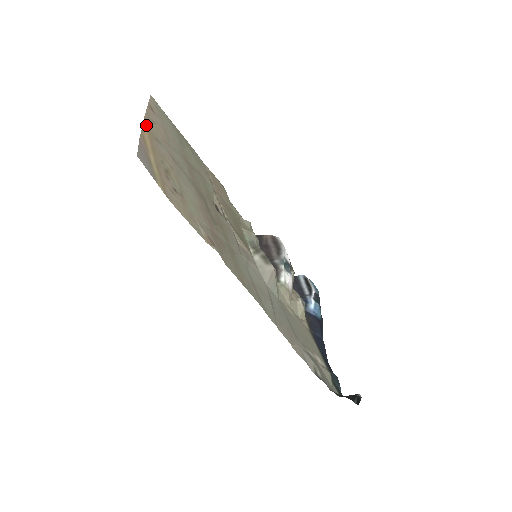
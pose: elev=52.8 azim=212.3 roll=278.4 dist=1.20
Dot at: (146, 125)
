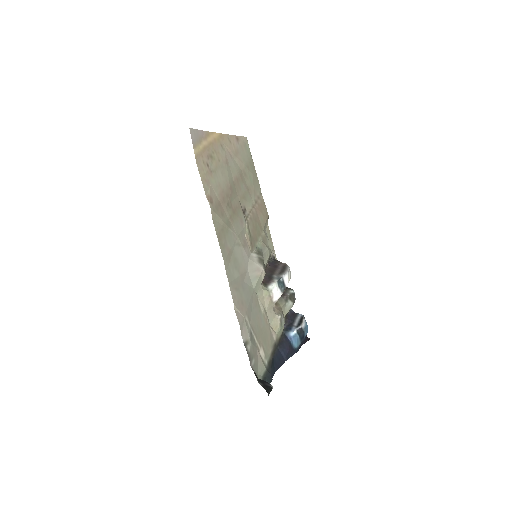
Dot at: (220, 135)
